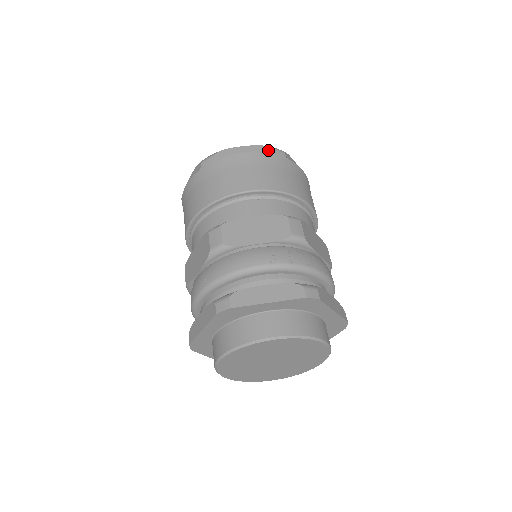
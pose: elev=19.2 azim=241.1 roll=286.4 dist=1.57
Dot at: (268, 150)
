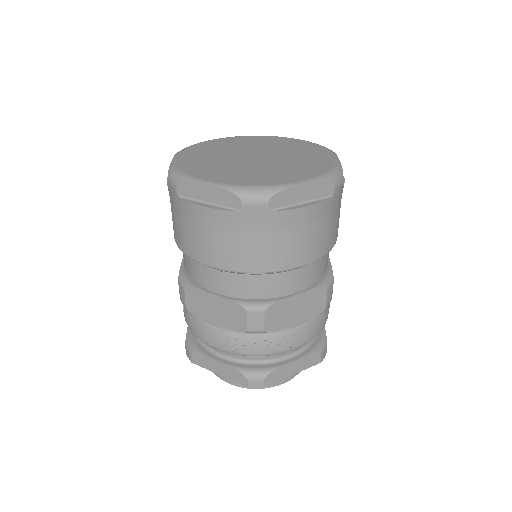
Dot at: (239, 205)
